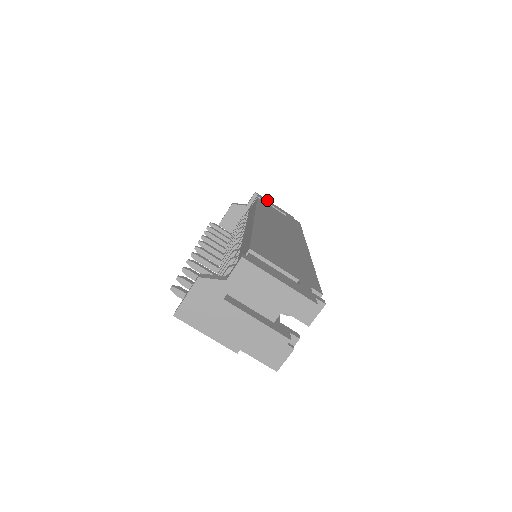
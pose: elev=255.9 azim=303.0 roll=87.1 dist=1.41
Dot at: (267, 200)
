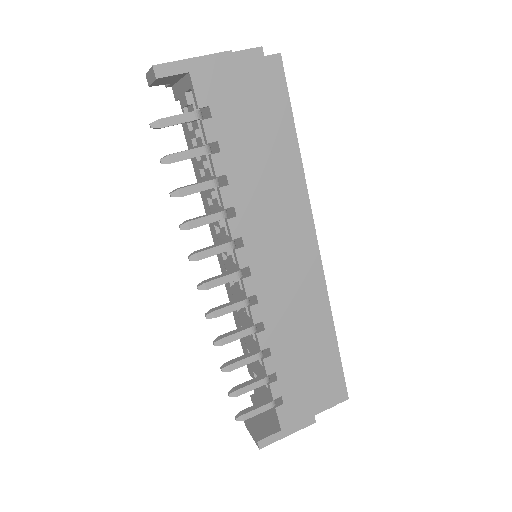
Dot at: occluded
